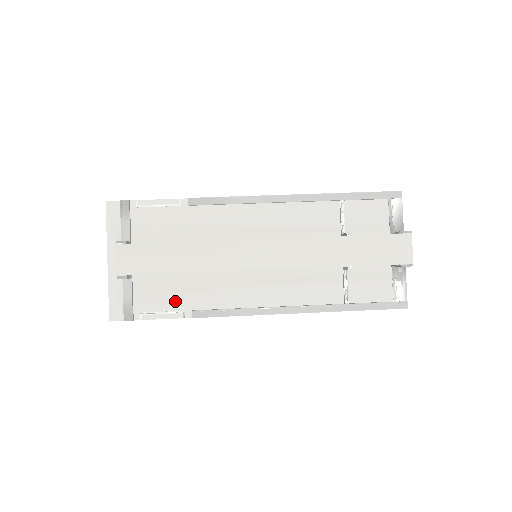
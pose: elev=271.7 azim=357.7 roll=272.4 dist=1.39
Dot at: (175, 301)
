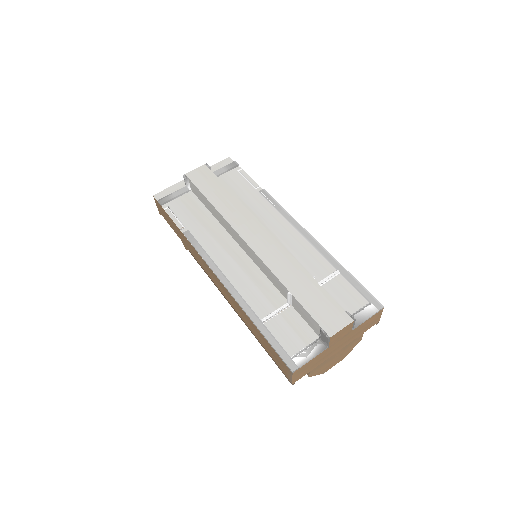
Dot at: (189, 219)
